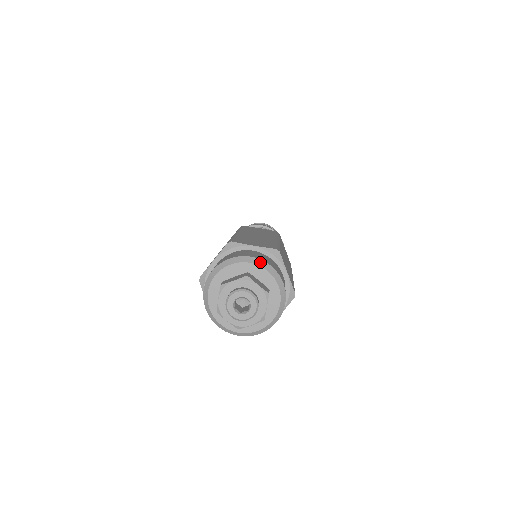
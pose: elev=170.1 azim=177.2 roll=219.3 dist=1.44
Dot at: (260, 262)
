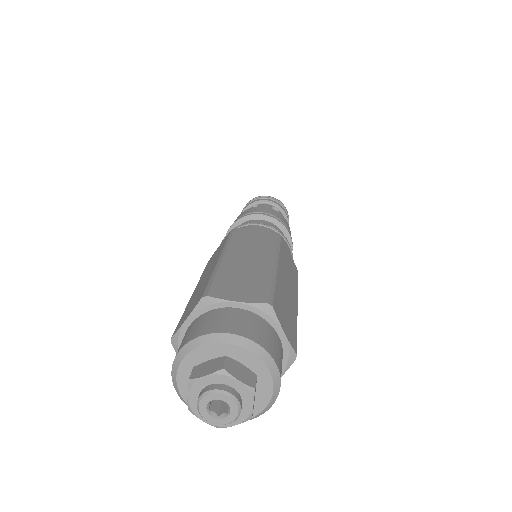
Dot at: (277, 377)
